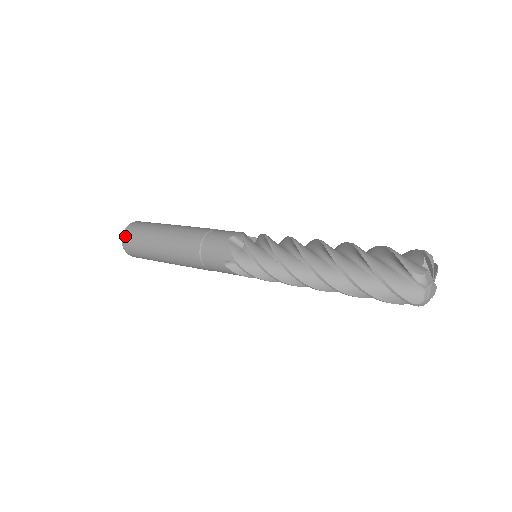
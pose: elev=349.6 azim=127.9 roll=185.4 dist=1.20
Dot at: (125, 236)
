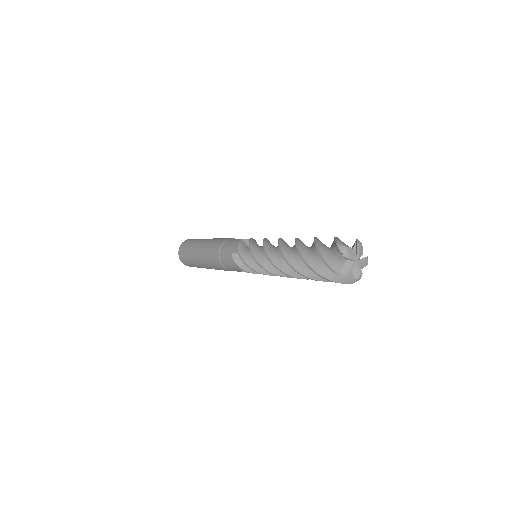
Dot at: (183, 243)
